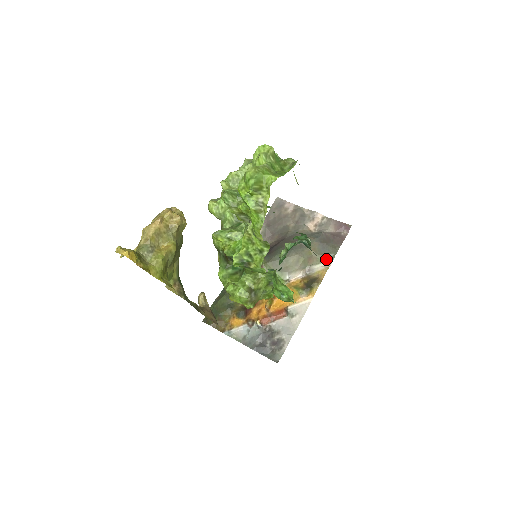
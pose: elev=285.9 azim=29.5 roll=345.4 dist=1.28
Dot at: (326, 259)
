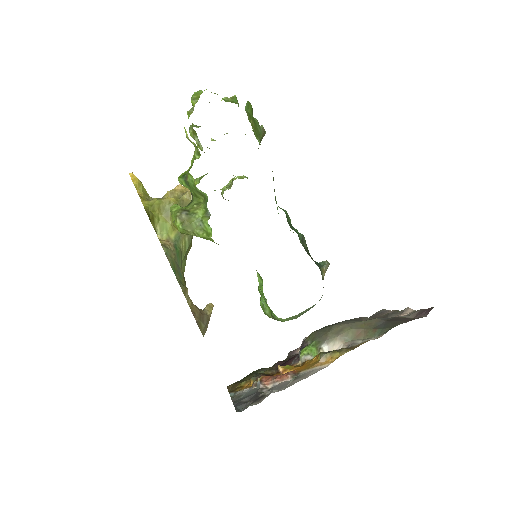
Dot at: (379, 334)
